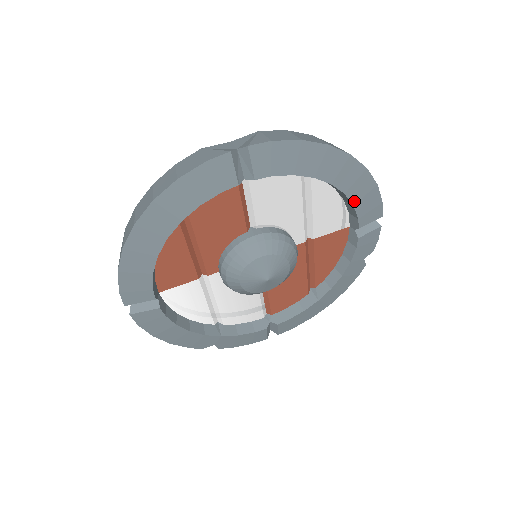
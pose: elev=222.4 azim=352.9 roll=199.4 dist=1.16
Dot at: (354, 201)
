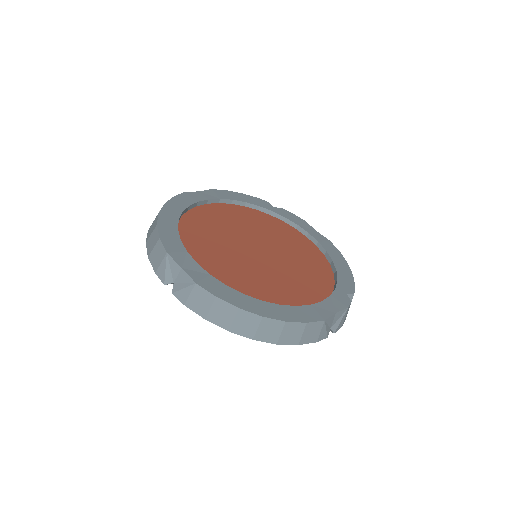
Dot at: occluded
